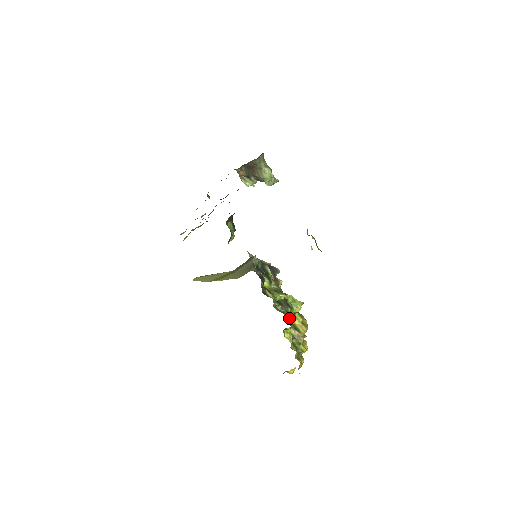
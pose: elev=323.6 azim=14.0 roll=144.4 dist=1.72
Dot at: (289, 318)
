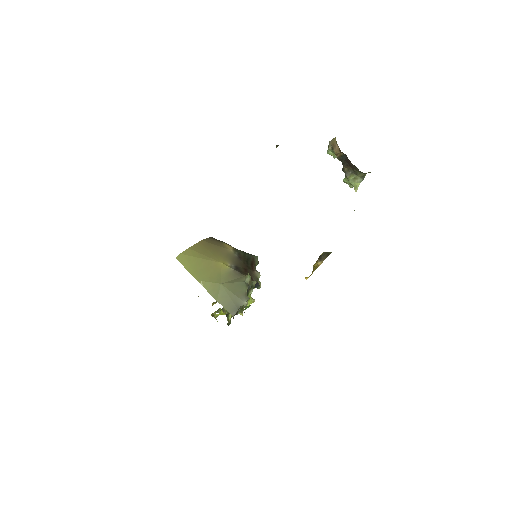
Dot at: (229, 322)
